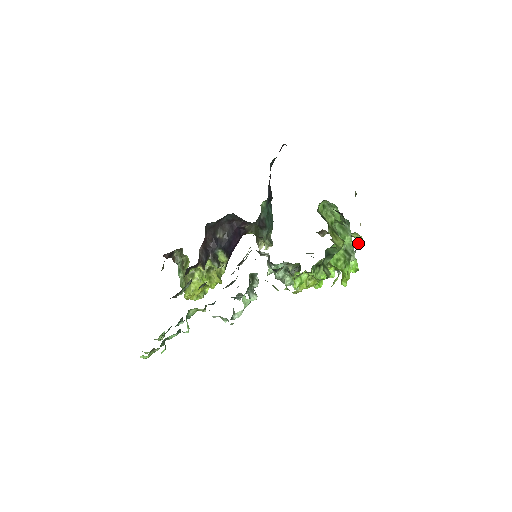
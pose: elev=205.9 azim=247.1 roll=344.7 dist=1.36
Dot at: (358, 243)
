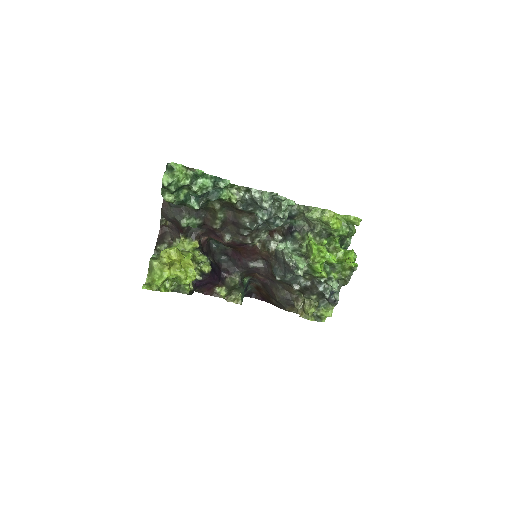
Dot at: (337, 298)
